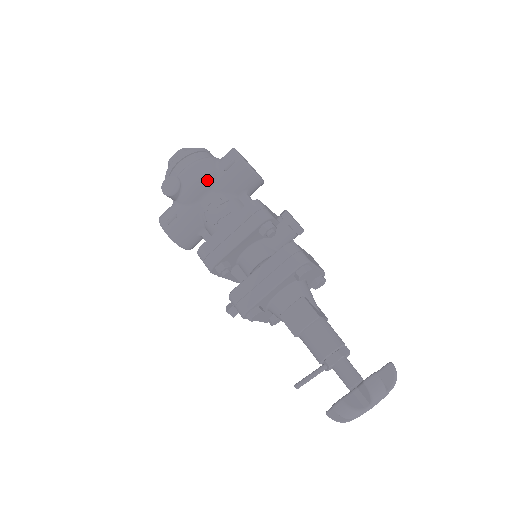
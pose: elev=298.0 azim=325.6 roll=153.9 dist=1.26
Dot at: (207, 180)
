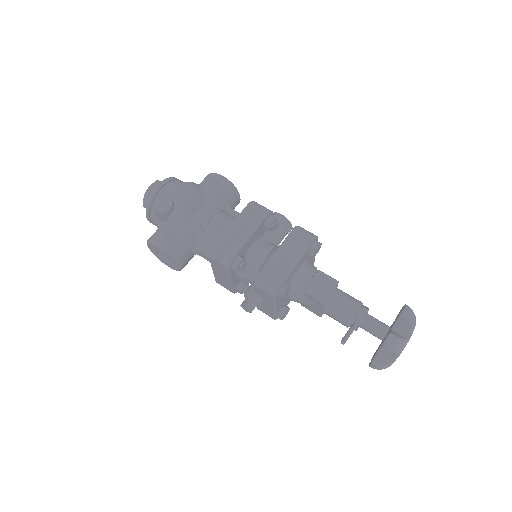
Dot at: (198, 196)
